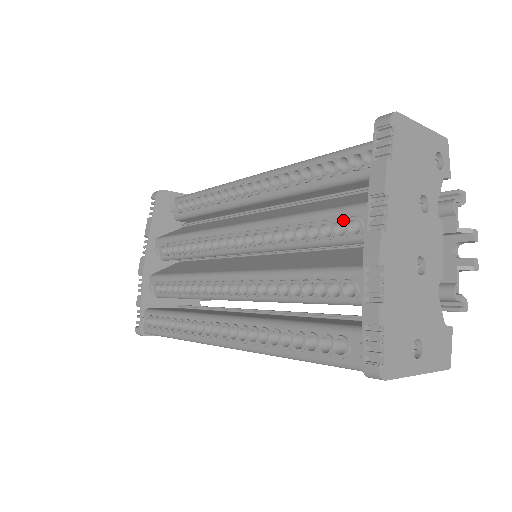
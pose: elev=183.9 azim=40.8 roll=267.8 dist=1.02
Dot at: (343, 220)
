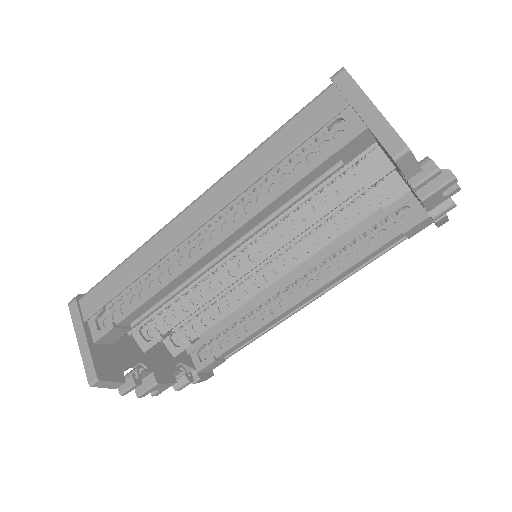
Dot at: occluded
